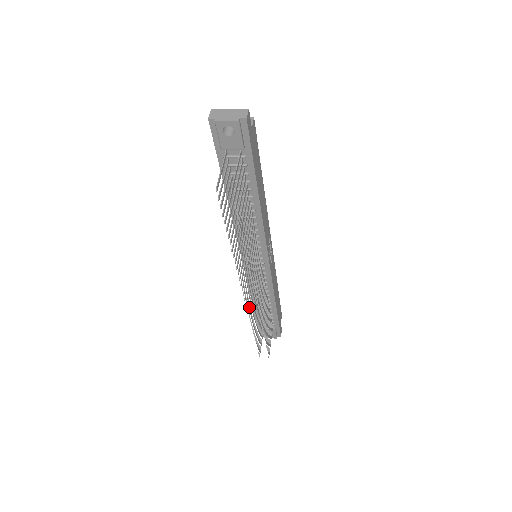
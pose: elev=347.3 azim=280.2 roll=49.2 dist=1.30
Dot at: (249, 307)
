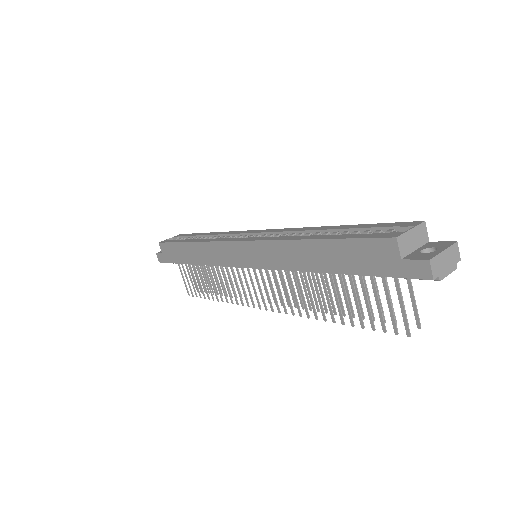
Dot at: occluded
